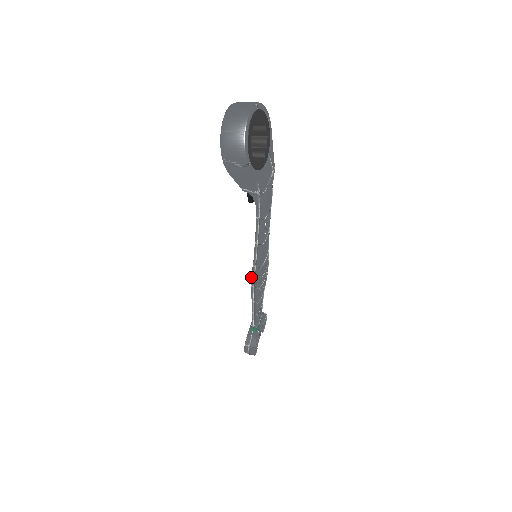
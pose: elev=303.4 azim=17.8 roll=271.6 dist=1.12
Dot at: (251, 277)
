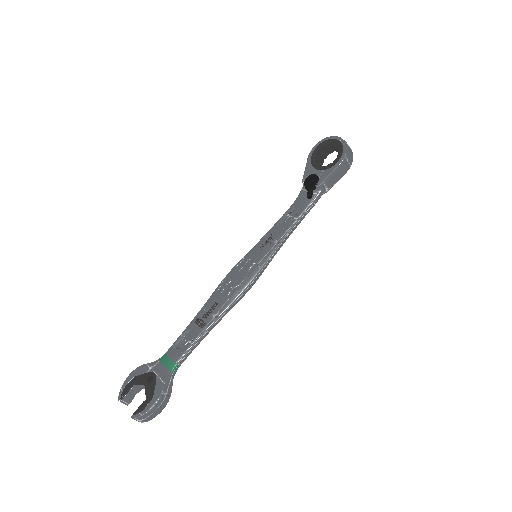
Dot at: (254, 272)
